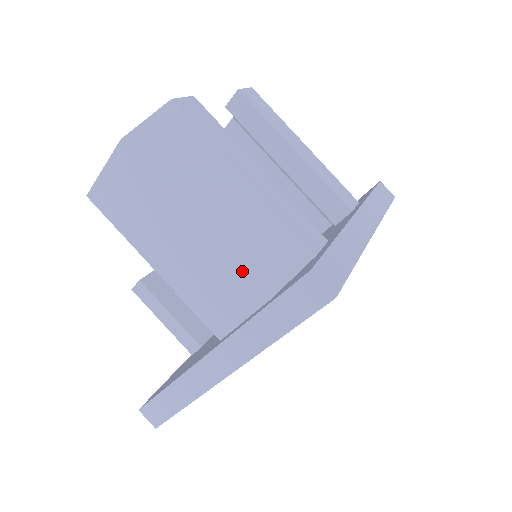
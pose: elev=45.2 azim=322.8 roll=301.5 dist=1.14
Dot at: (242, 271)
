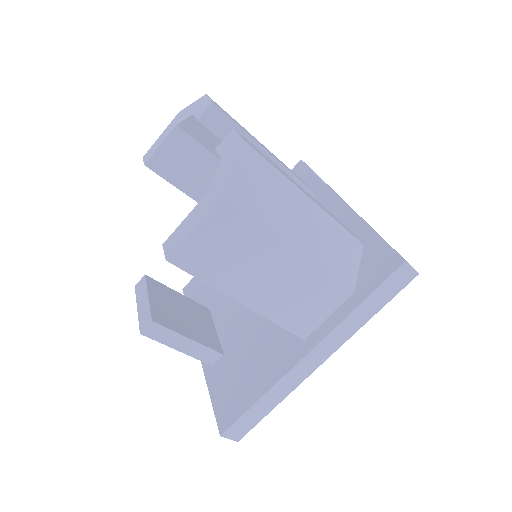
Dot at: (335, 278)
